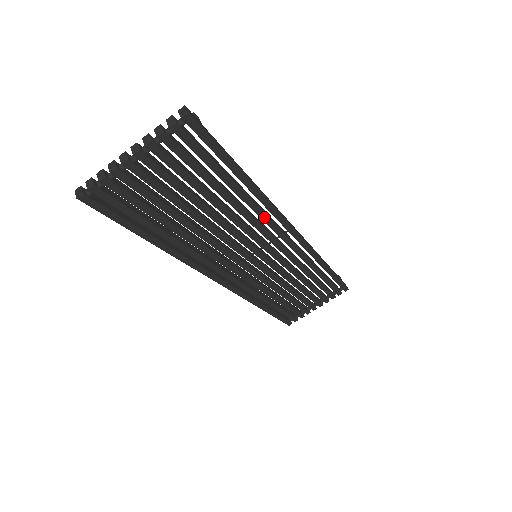
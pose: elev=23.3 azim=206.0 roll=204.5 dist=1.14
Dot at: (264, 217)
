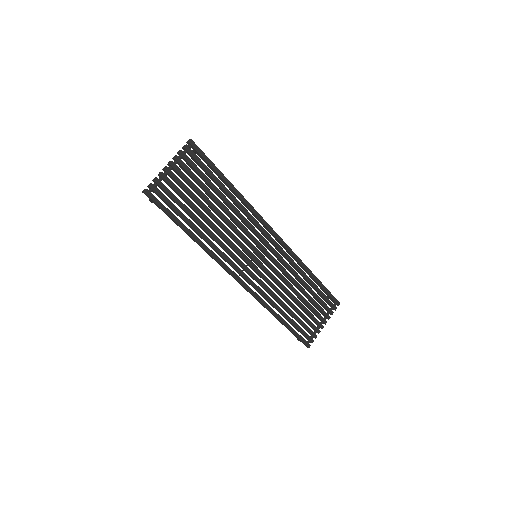
Dot at: (250, 216)
